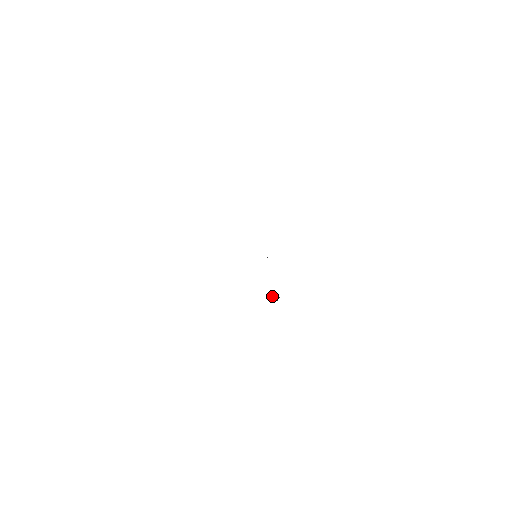
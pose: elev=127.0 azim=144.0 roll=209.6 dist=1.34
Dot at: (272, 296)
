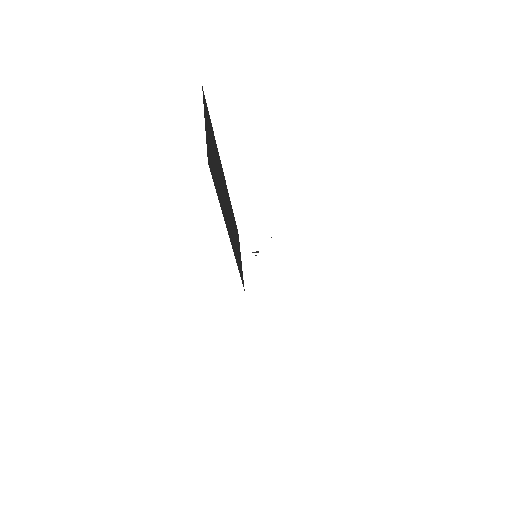
Dot at: (252, 252)
